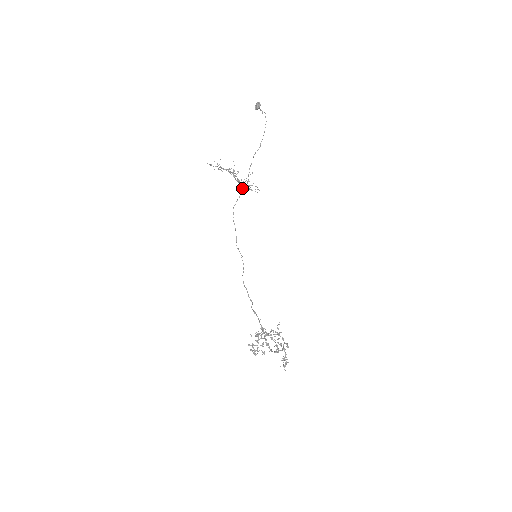
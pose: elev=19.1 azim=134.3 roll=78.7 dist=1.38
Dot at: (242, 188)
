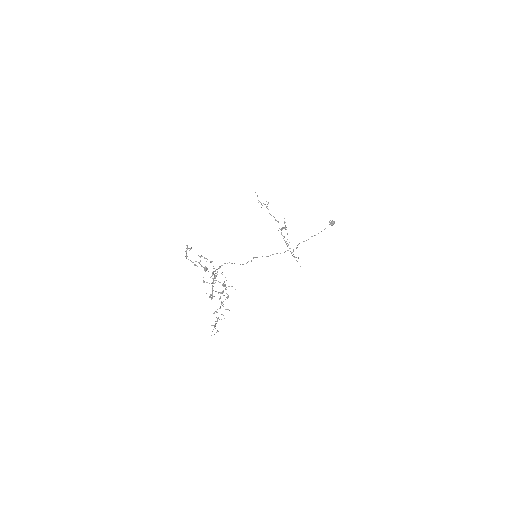
Dot at: (288, 250)
